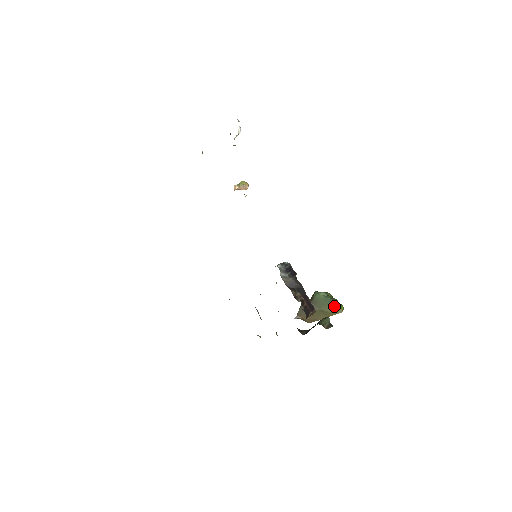
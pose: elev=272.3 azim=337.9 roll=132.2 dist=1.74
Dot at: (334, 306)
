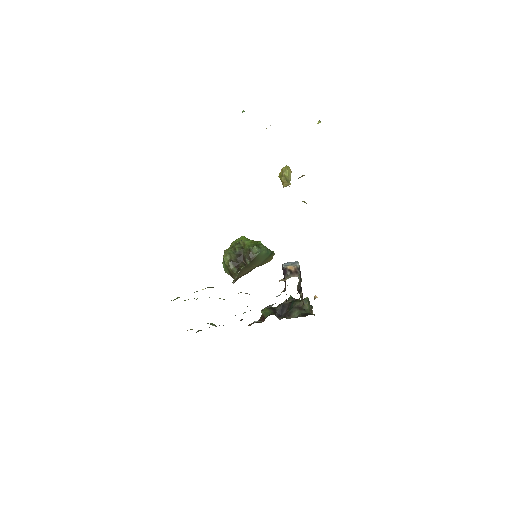
Dot at: (270, 258)
